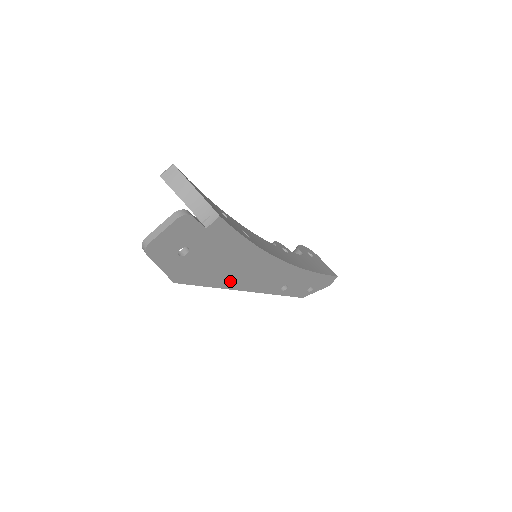
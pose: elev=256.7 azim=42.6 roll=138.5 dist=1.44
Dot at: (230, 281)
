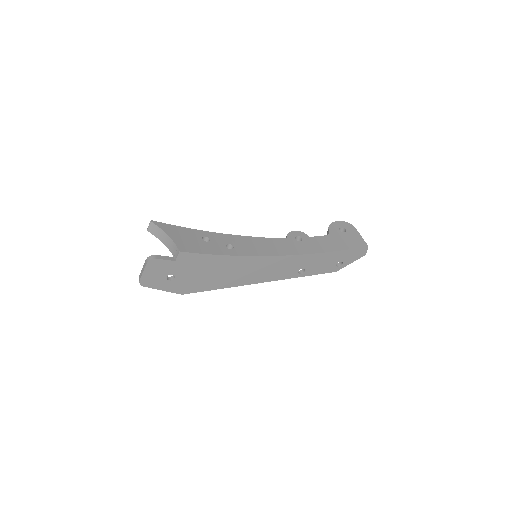
Dot at: (234, 281)
